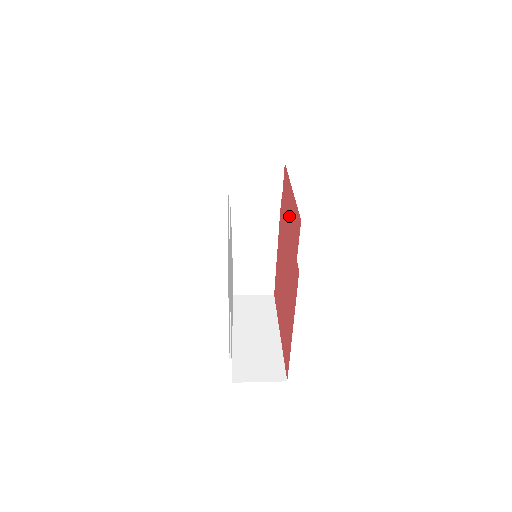
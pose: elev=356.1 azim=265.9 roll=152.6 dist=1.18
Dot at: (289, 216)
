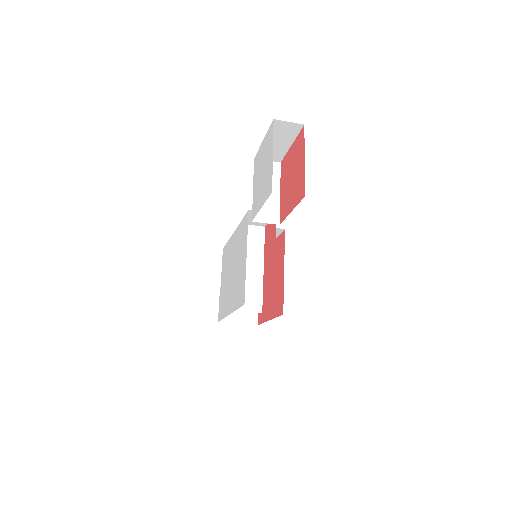
Dot at: occluded
